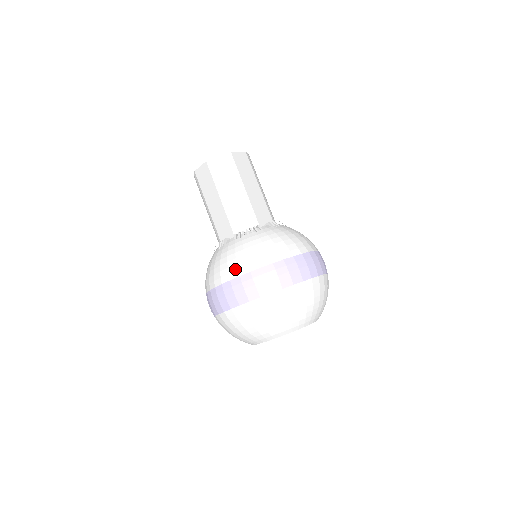
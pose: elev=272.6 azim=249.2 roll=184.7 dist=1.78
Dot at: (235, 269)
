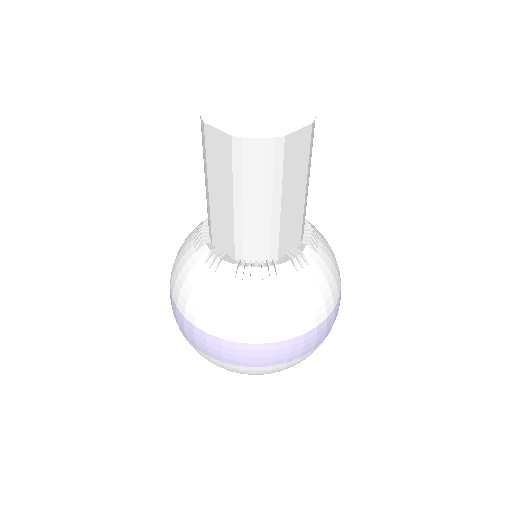
Dot at: (219, 327)
